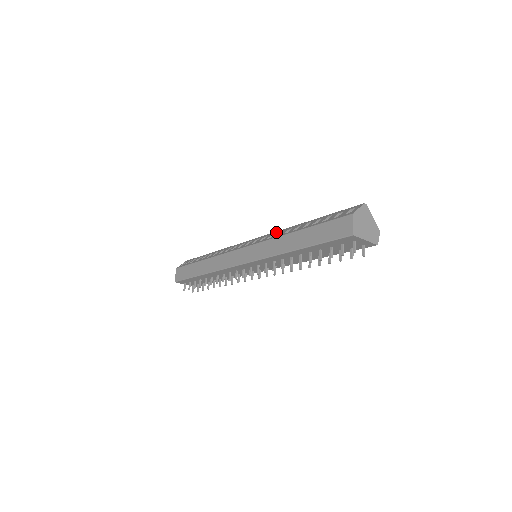
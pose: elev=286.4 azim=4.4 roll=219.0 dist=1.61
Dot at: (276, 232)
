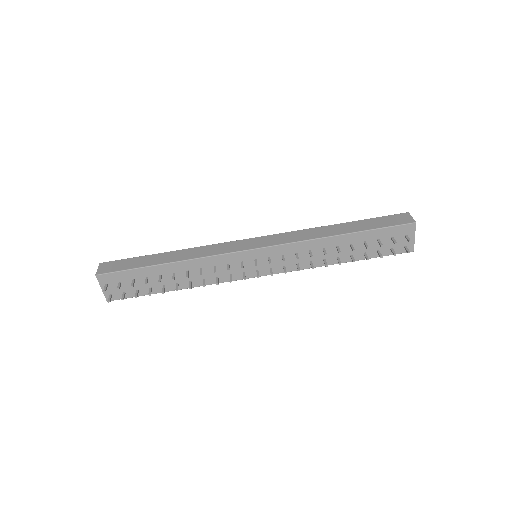
Dot at: occluded
